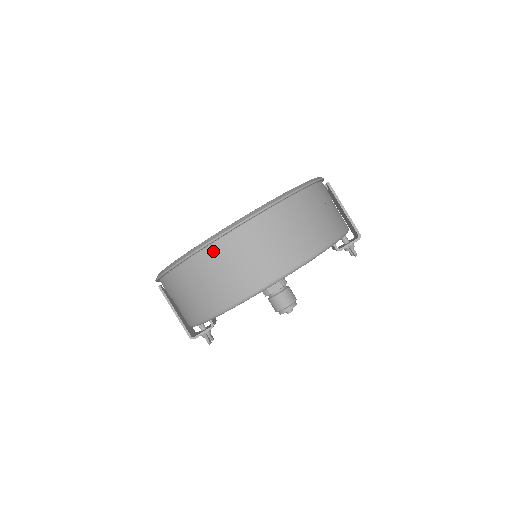
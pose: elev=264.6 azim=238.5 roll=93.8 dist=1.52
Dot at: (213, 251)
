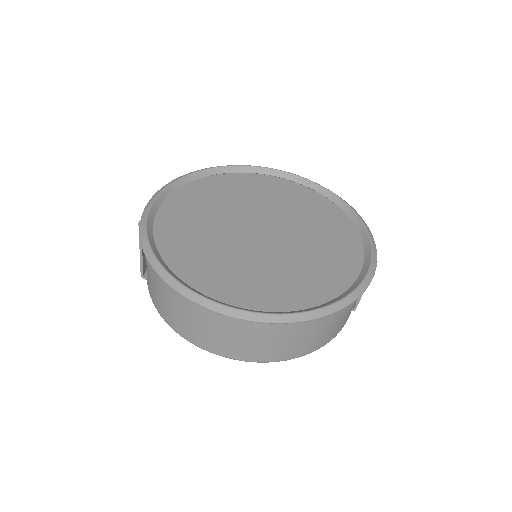
Dot at: (218, 315)
